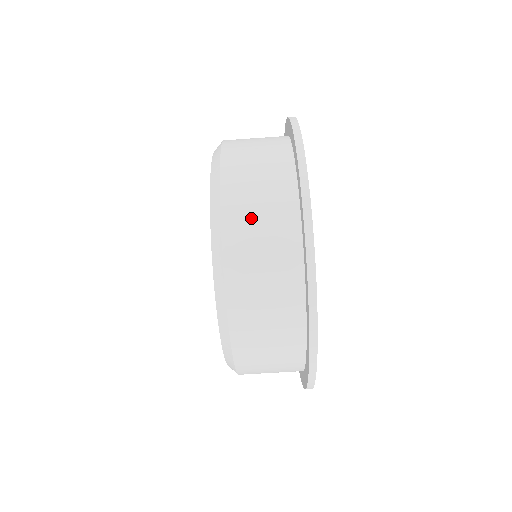
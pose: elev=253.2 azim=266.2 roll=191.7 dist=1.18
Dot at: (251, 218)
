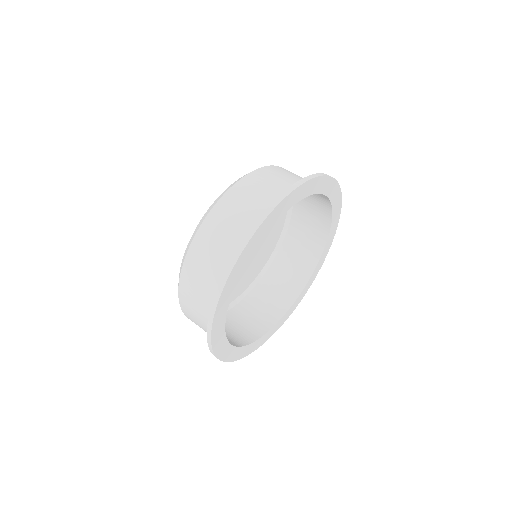
Dot at: occluded
